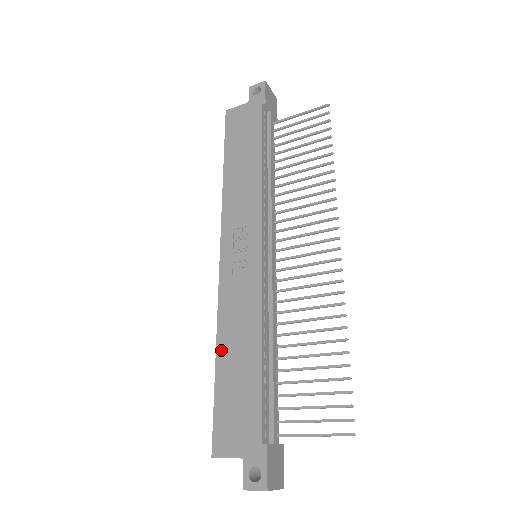
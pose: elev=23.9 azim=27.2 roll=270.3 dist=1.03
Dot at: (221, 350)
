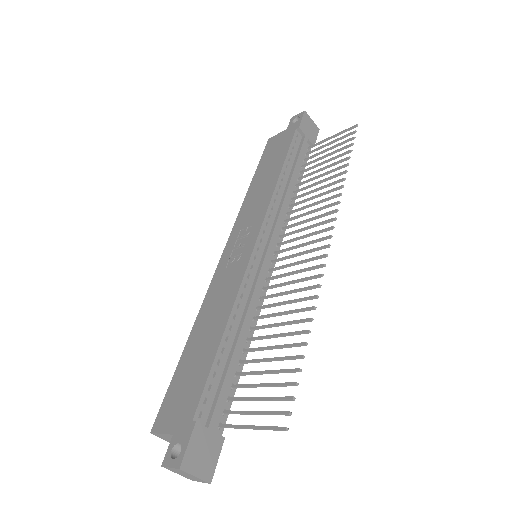
Dot at: (194, 333)
